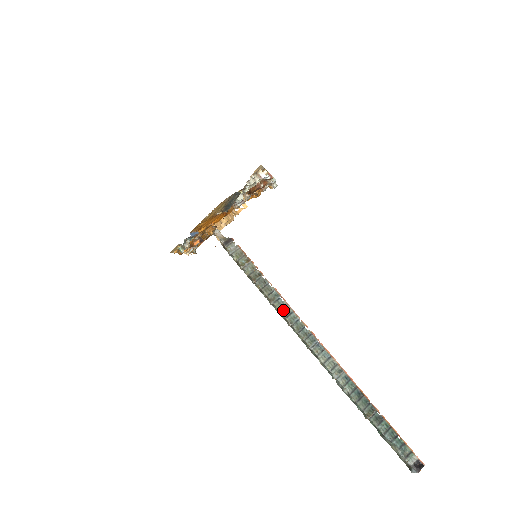
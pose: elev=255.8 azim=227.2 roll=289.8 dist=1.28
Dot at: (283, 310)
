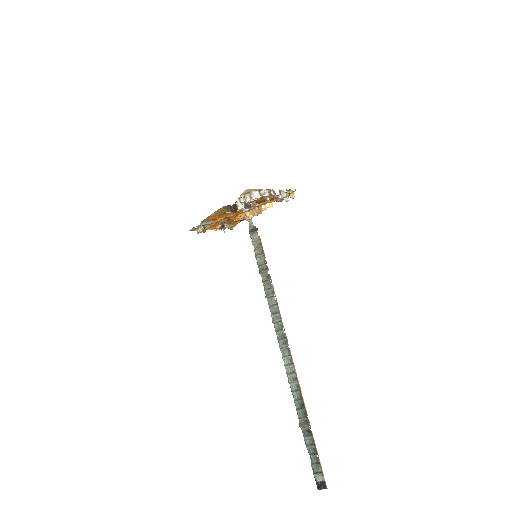
Dot at: (272, 307)
